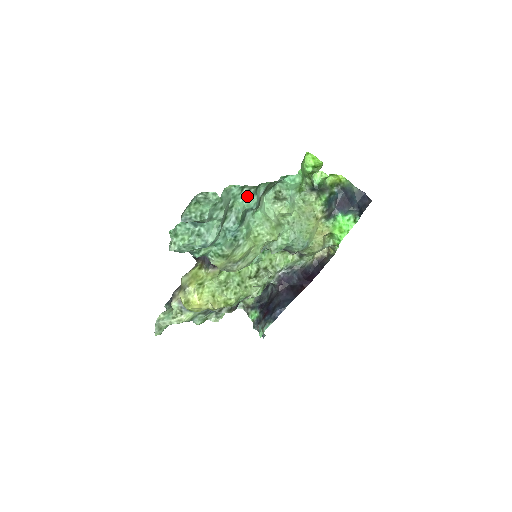
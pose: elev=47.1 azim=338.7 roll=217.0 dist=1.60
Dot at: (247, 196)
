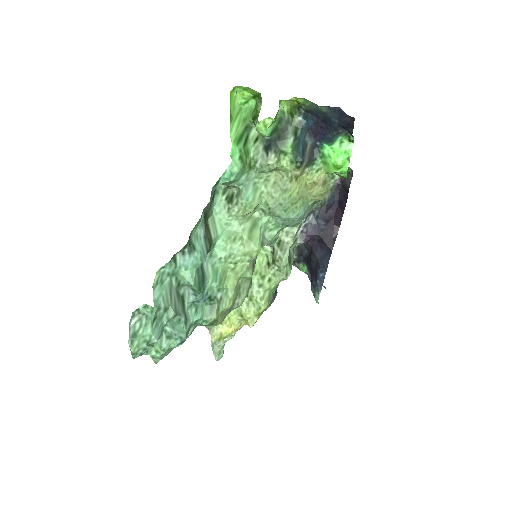
Dot at: (186, 260)
